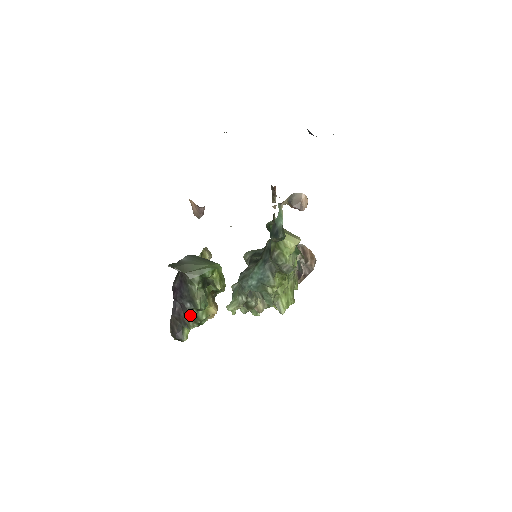
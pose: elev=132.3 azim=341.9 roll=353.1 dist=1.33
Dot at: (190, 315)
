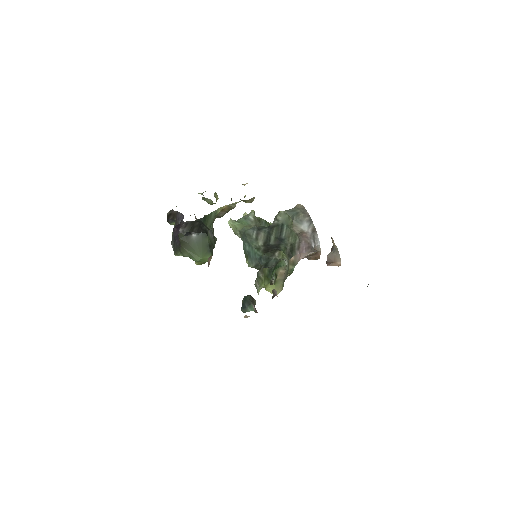
Dot at: occluded
